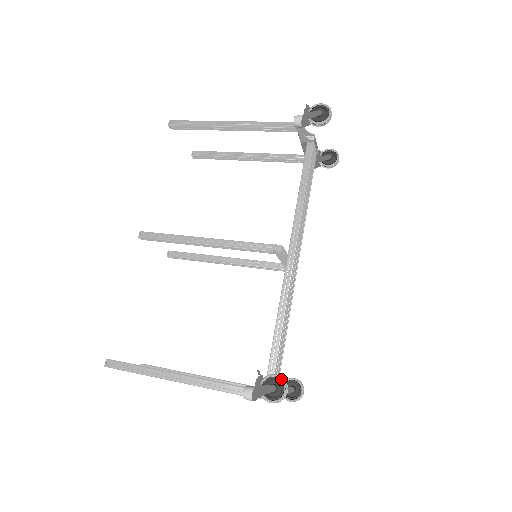
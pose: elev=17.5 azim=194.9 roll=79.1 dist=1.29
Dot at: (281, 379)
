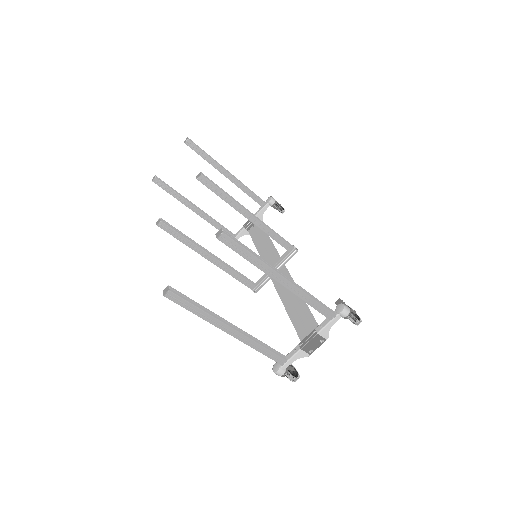
Dot at: (353, 310)
